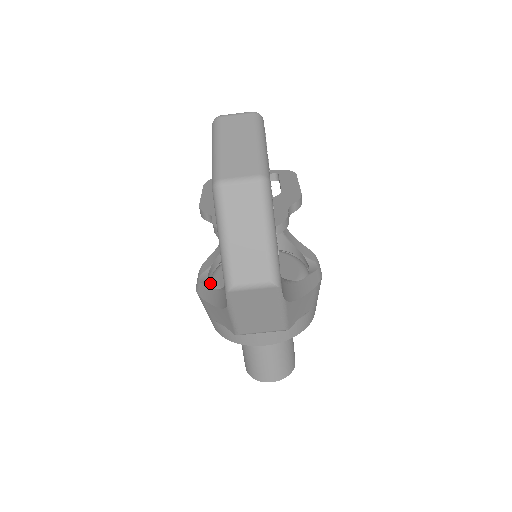
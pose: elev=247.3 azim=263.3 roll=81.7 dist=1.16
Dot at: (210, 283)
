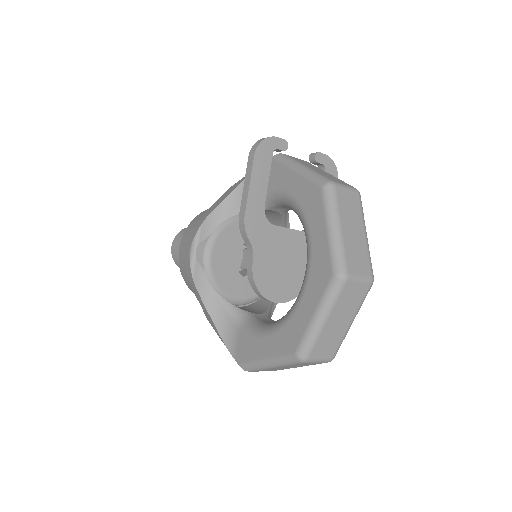
Dot at: (204, 258)
